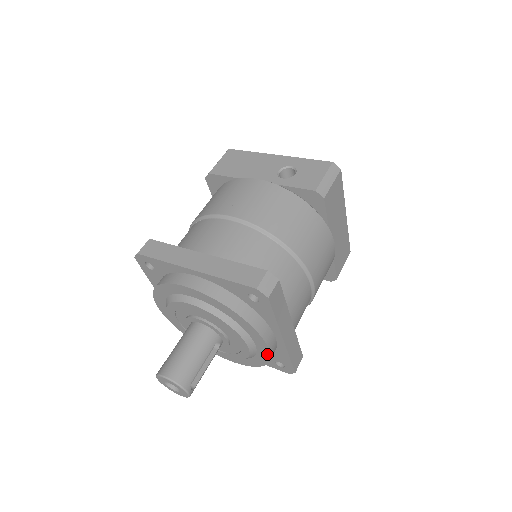
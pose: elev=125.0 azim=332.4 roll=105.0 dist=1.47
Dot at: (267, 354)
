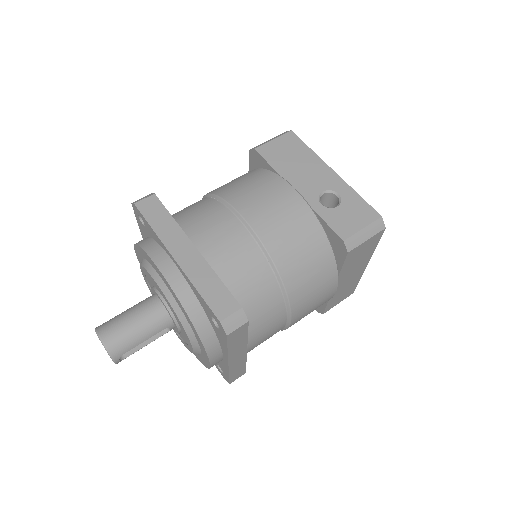
Dot at: (208, 364)
